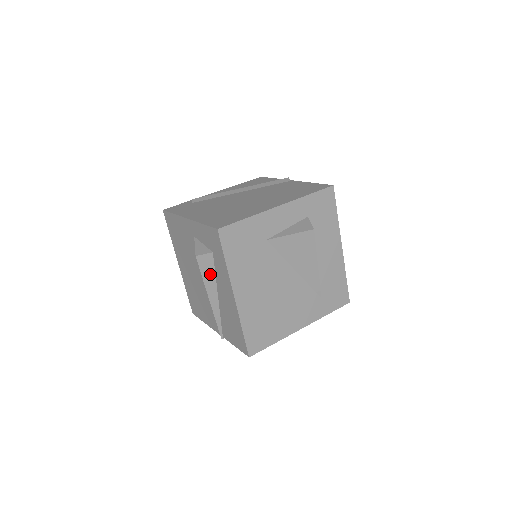
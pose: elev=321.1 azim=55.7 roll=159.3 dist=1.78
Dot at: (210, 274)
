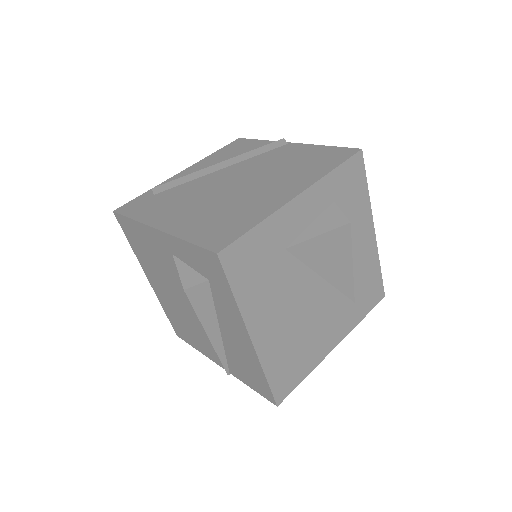
Dot at: (207, 307)
